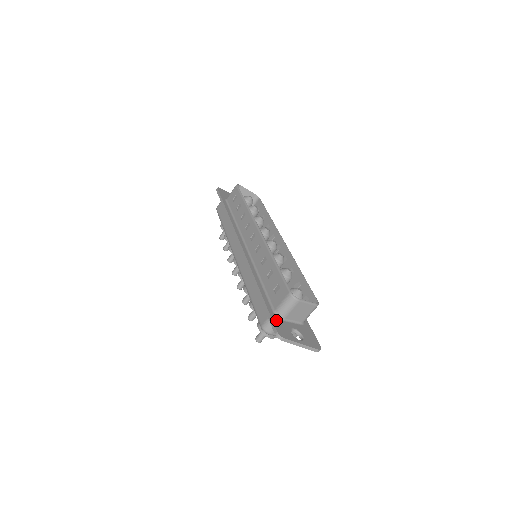
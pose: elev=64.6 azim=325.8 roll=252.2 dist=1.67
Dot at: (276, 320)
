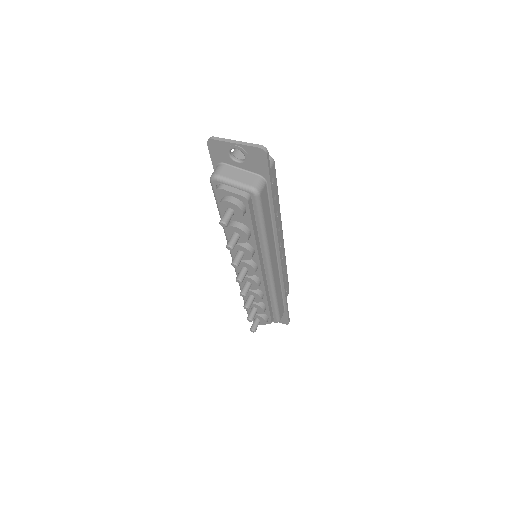
Dot at: (218, 158)
